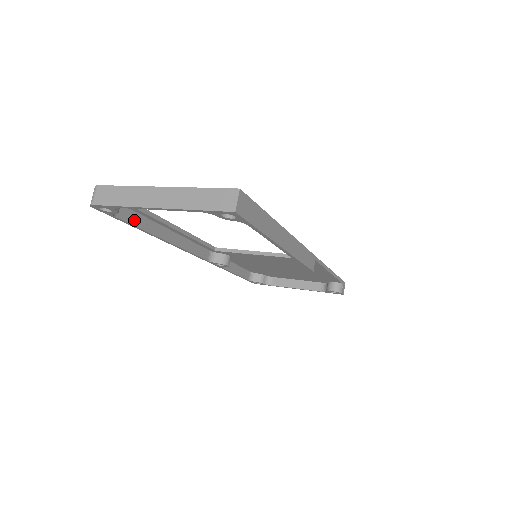
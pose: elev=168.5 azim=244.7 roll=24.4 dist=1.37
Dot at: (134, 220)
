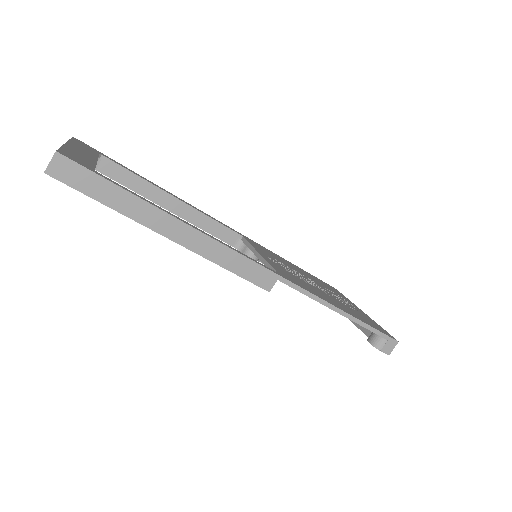
Dot at: (120, 178)
